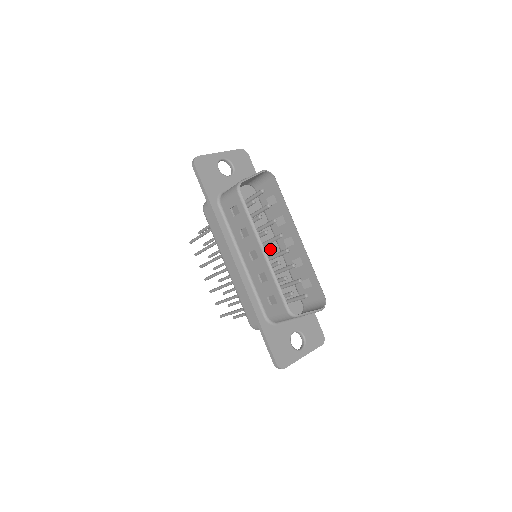
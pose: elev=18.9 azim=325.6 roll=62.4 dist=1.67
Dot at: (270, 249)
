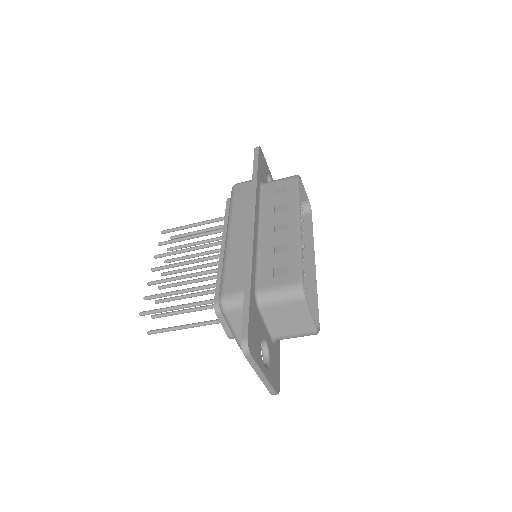
Dot at: occluded
